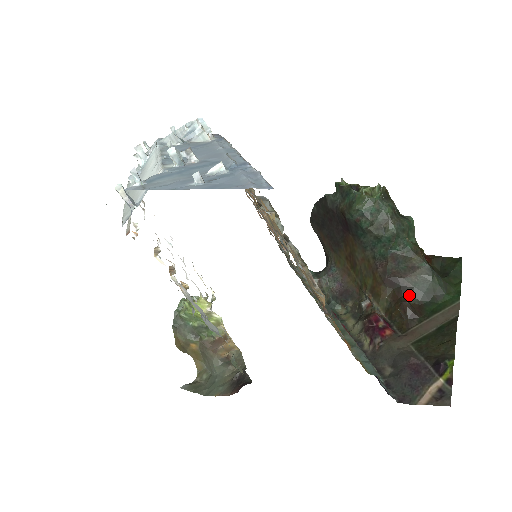
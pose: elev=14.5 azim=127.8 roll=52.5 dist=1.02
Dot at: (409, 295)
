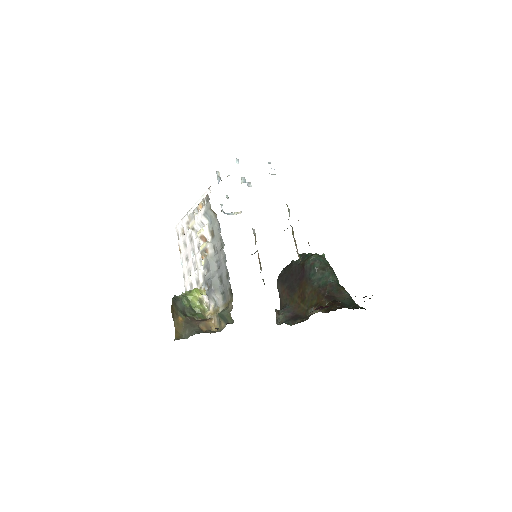
Dot at: occluded
